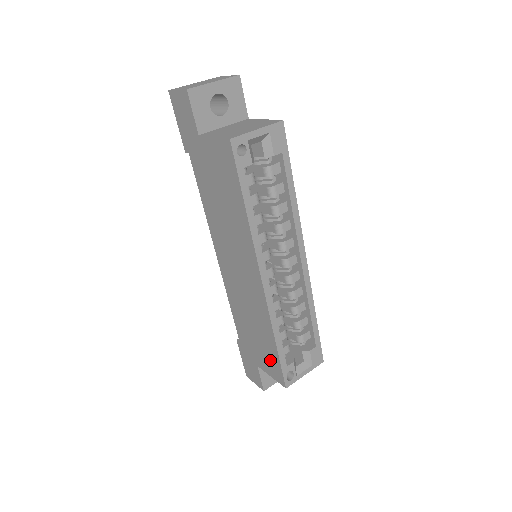
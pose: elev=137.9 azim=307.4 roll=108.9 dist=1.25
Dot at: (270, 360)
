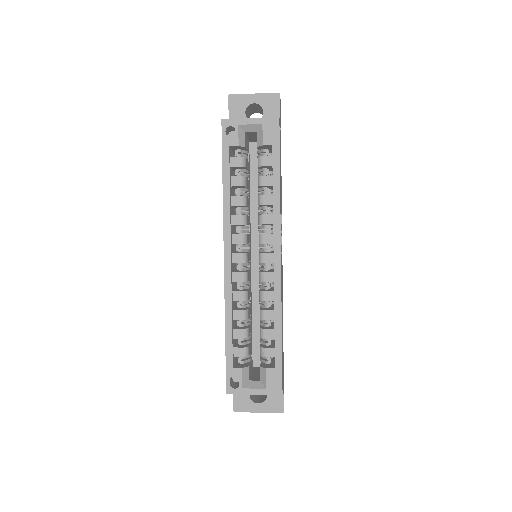
Dot at: occluded
